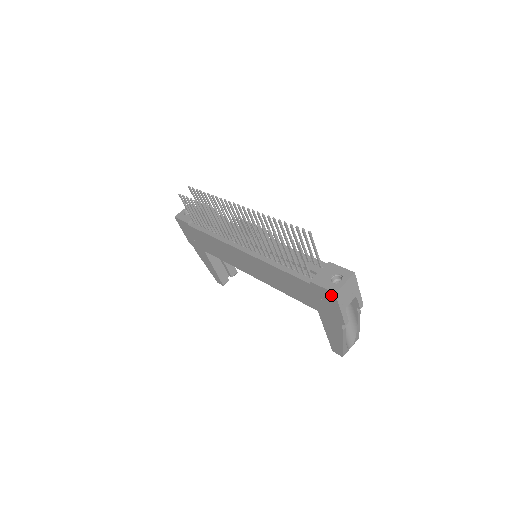
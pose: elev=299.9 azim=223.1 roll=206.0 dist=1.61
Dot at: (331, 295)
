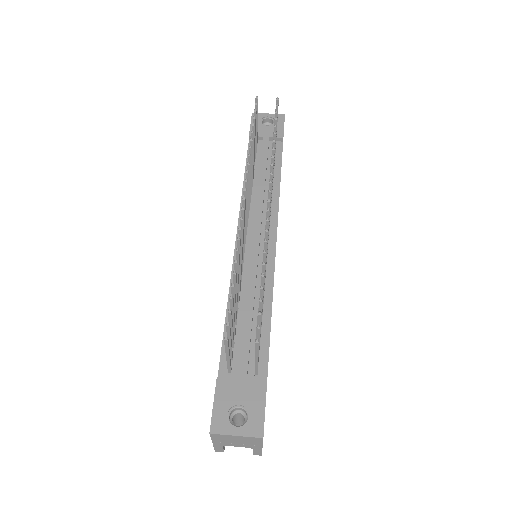
Dot at: (212, 424)
